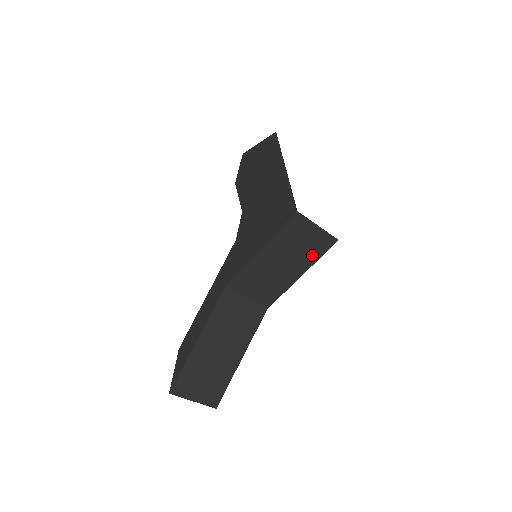
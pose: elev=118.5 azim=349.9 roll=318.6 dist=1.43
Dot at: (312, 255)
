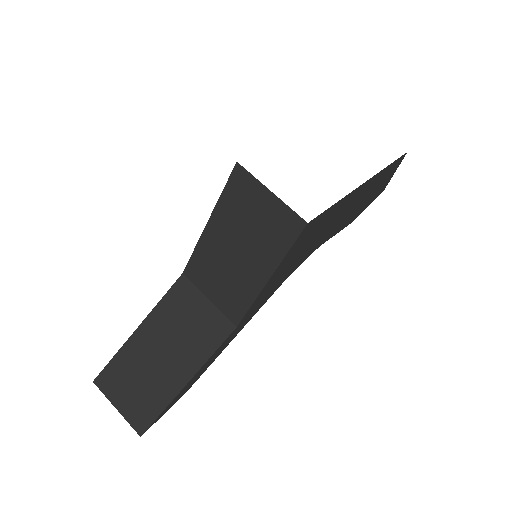
Dot at: (275, 245)
